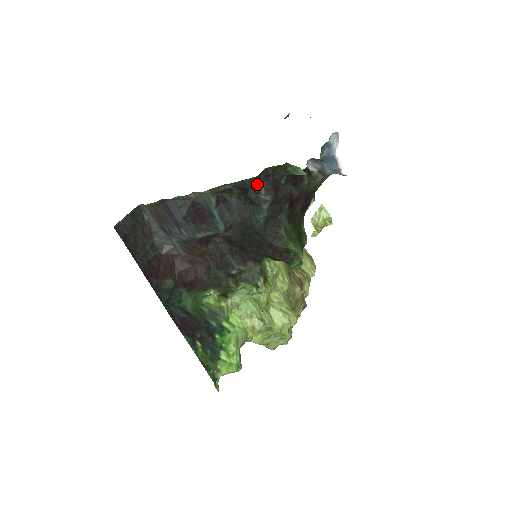
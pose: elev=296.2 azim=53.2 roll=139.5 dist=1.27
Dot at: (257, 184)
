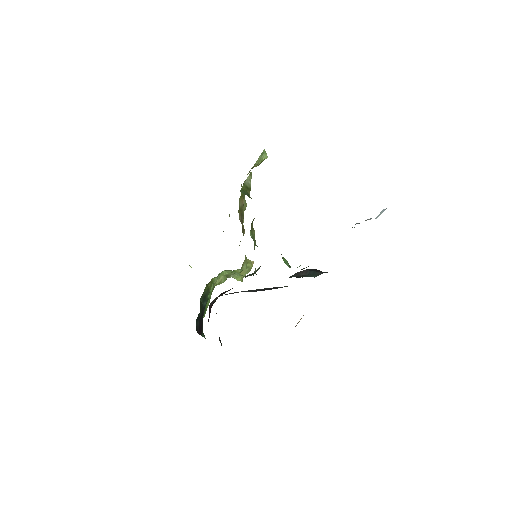
Dot at: occluded
